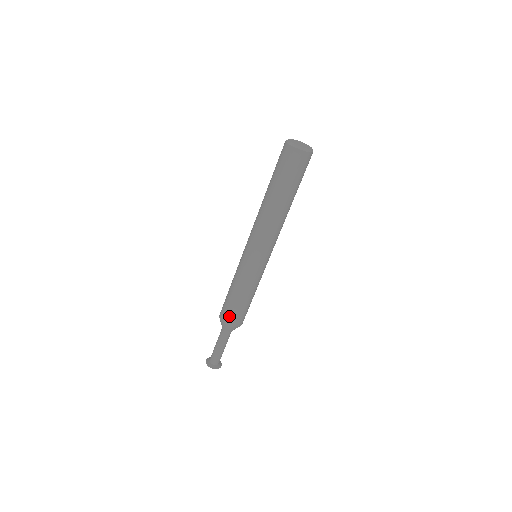
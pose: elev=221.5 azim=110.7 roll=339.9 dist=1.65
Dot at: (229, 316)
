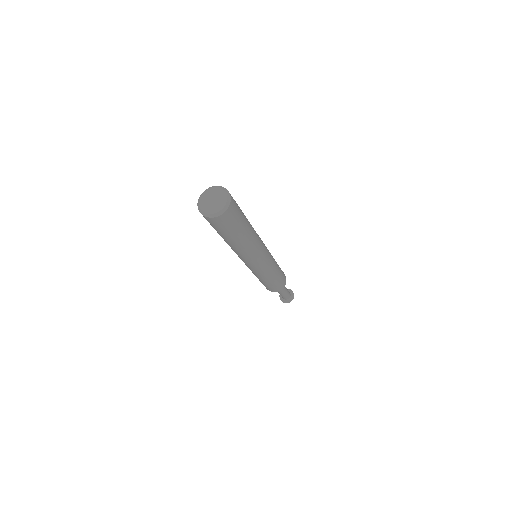
Dot at: (268, 288)
